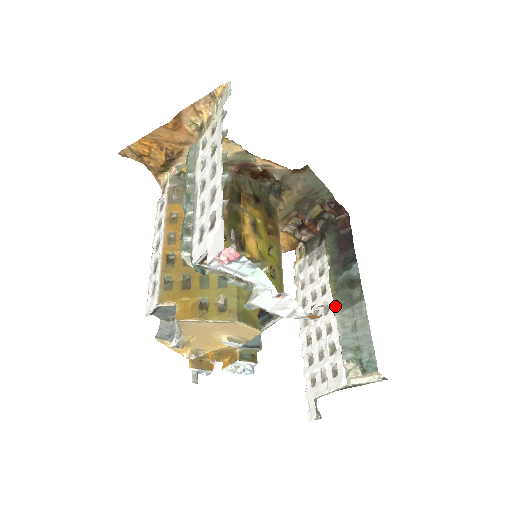
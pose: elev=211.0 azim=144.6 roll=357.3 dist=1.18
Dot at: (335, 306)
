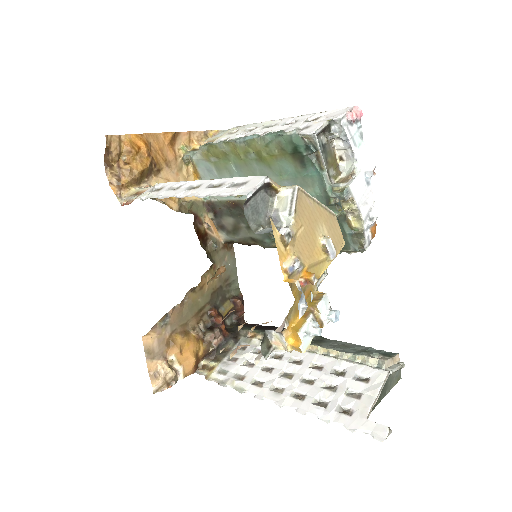
Dot at: (311, 343)
